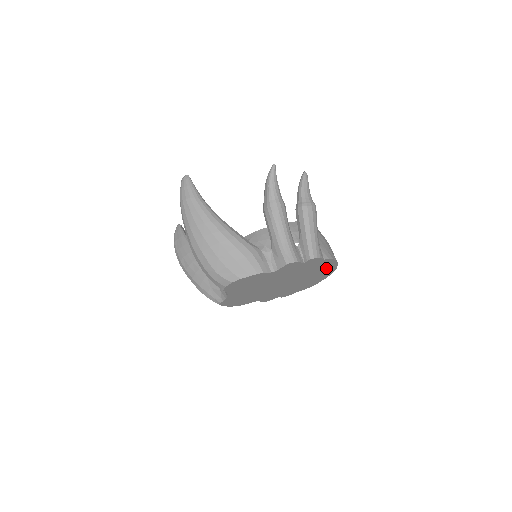
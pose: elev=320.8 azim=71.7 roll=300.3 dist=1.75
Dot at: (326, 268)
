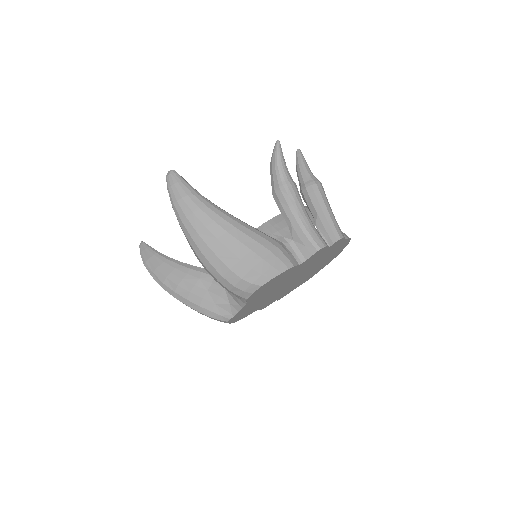
Dot at: (336, 252)
